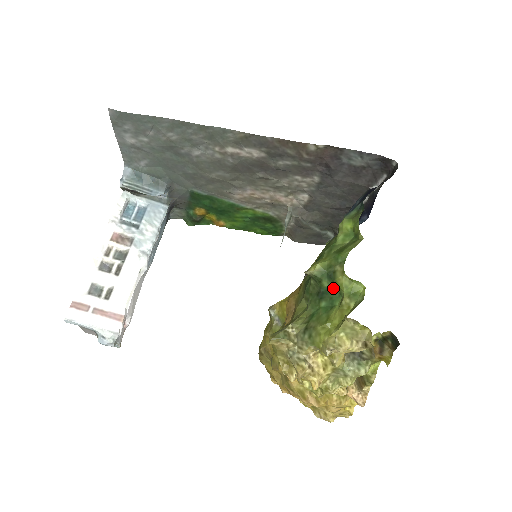
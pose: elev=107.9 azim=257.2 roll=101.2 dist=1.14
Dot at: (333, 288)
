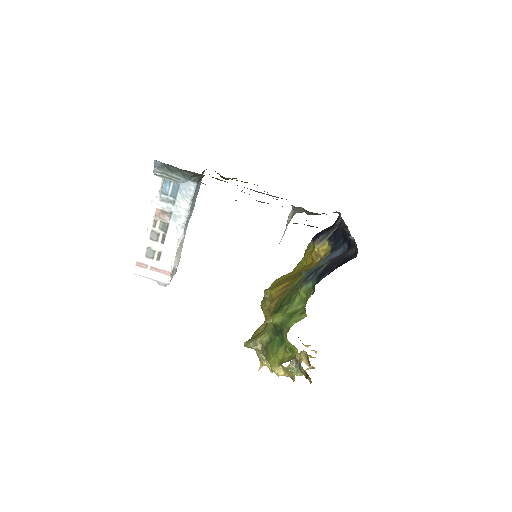
Dot at: occluded
